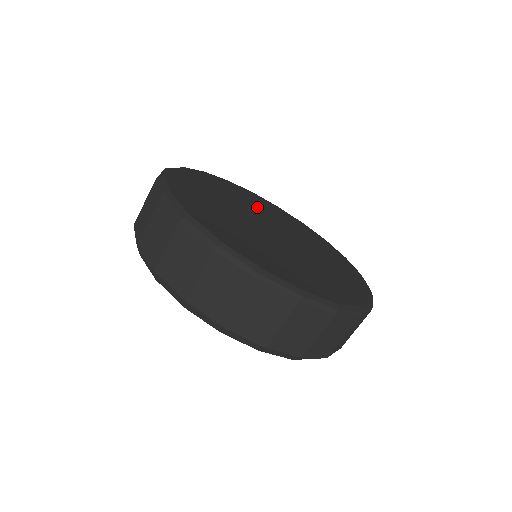
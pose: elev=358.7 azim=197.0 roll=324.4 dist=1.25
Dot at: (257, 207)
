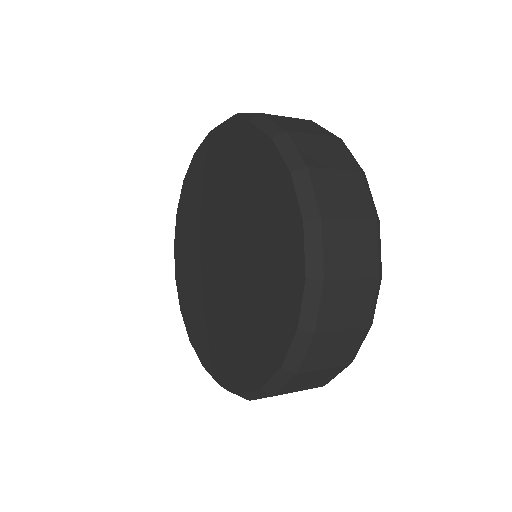
Dot at: occluded
